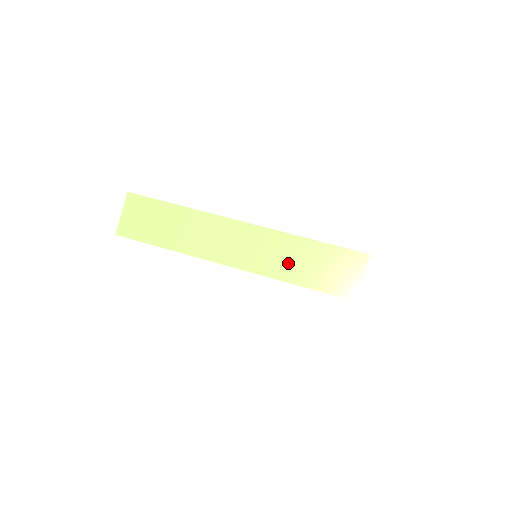
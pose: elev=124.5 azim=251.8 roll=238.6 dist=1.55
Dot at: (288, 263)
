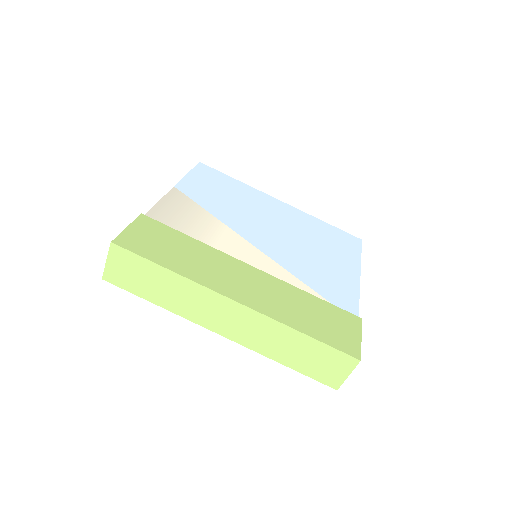
Dot at: (278, 347)
